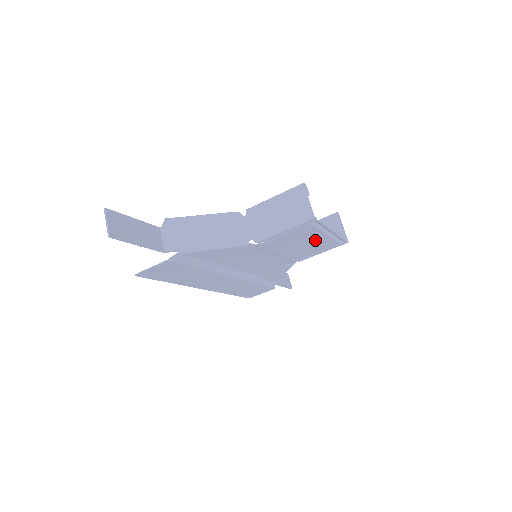
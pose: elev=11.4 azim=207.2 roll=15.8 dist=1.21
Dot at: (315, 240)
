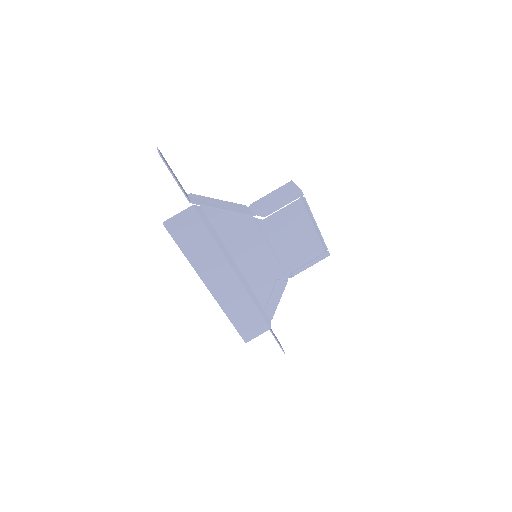
Dot at: (303, 235)
